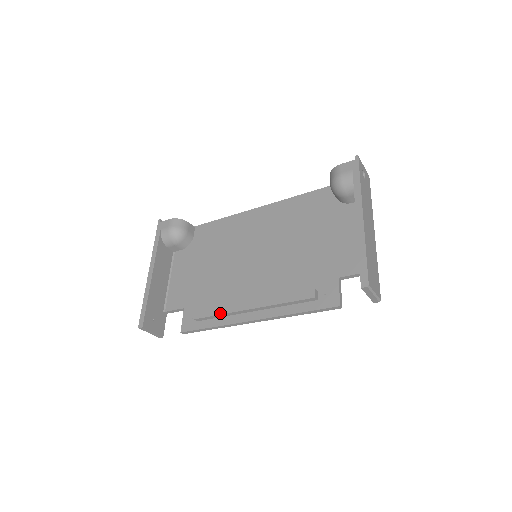
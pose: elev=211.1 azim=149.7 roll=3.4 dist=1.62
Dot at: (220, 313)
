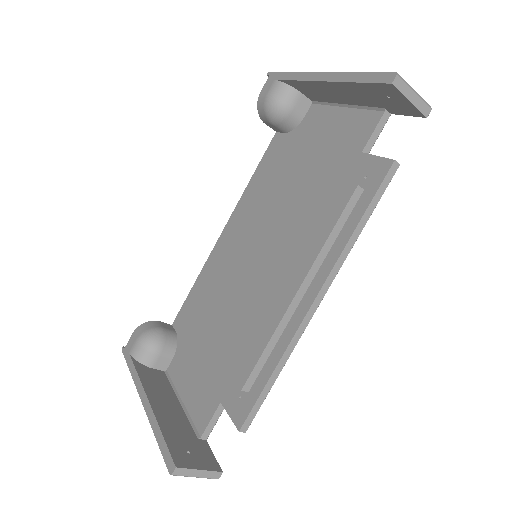
Dot at: (266, 341)
